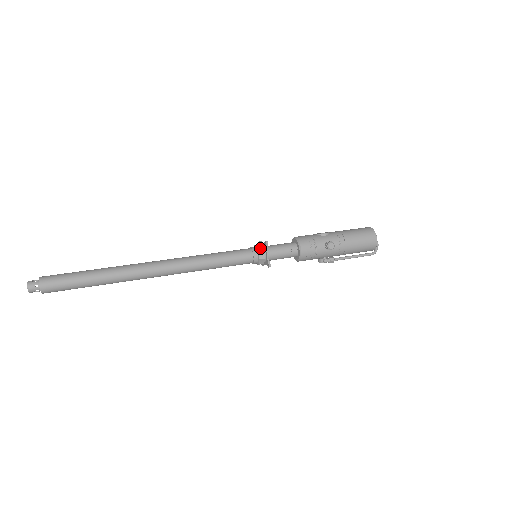
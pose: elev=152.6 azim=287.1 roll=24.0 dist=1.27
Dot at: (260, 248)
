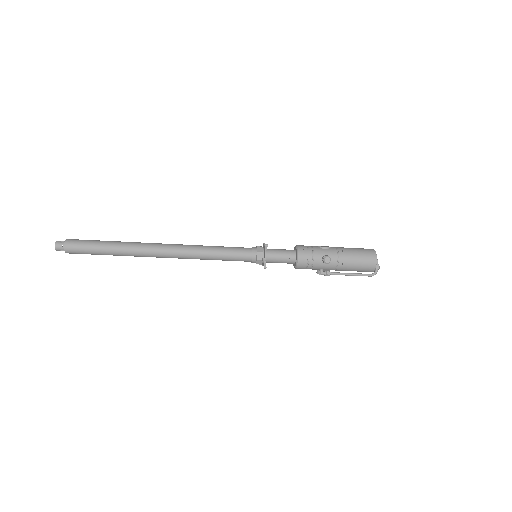
Dot at: (260, 249)
